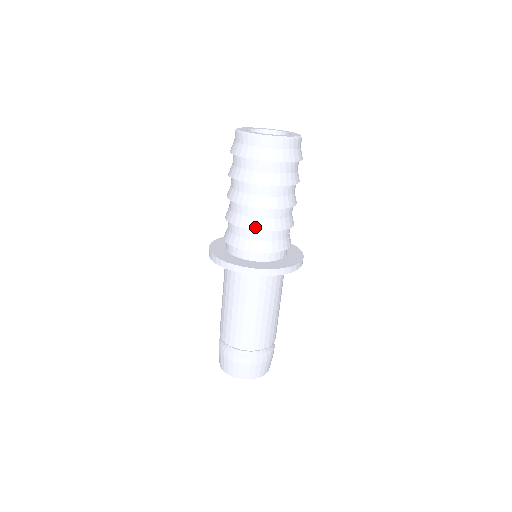
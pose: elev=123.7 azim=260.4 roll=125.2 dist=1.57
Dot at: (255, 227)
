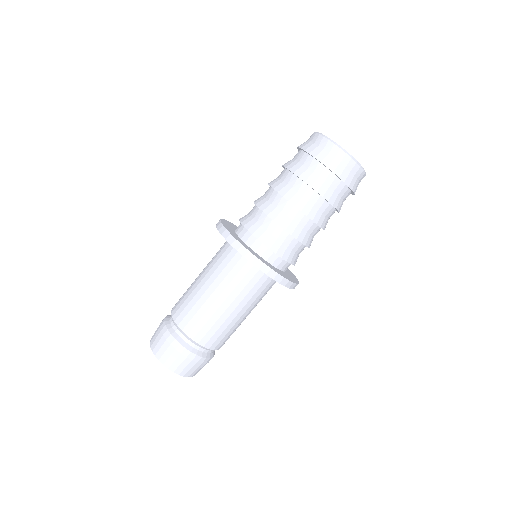
Dot at: (276, 219)
